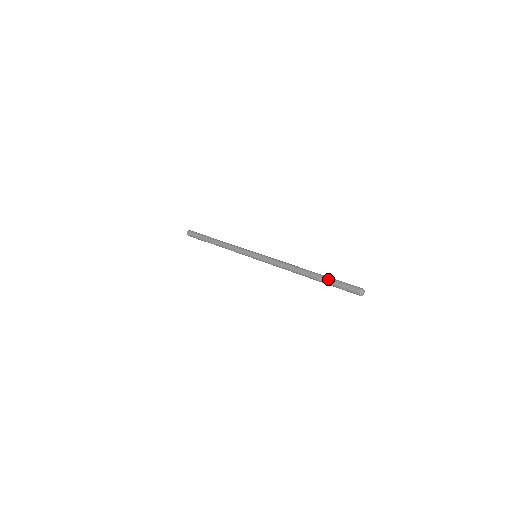
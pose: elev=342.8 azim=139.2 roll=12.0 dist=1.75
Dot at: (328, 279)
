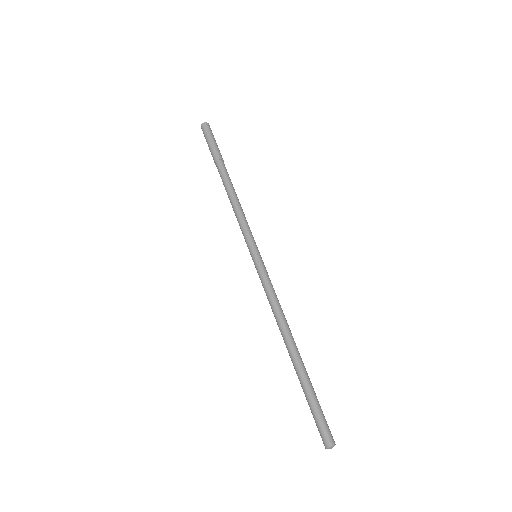
Dot at: (307, 390)
